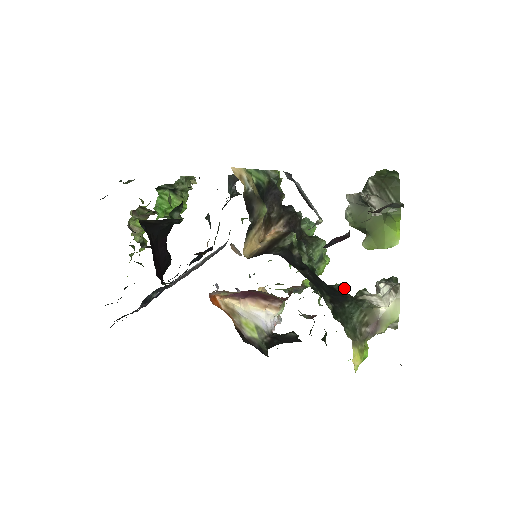
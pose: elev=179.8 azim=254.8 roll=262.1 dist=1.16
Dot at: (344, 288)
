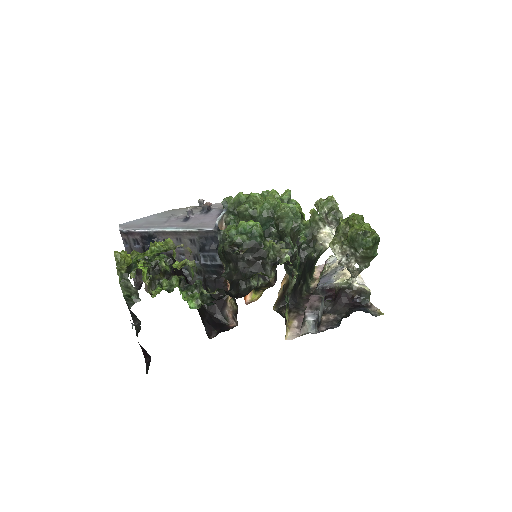
Dot at: (313, 250)
